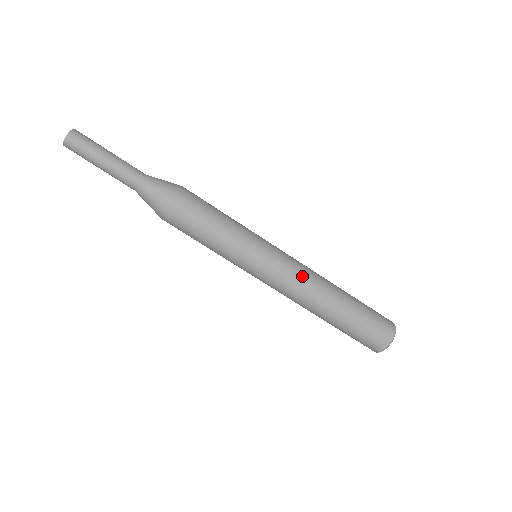
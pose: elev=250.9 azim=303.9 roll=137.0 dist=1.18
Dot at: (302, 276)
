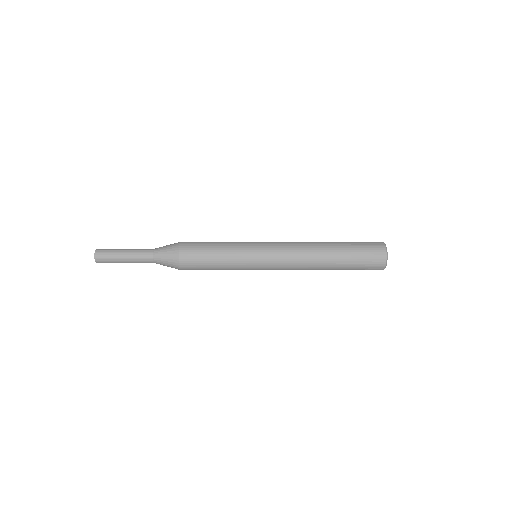
Dot at: (293, 264)
